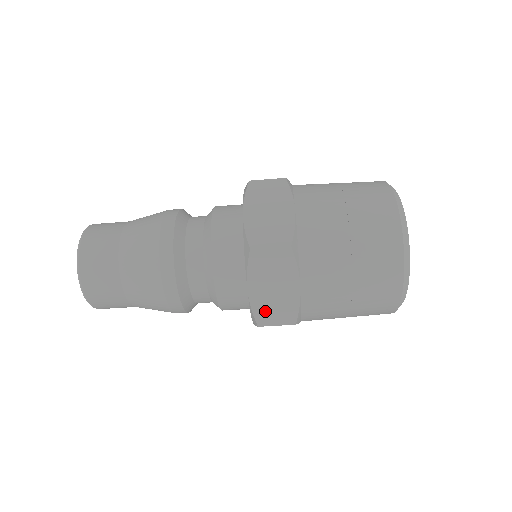
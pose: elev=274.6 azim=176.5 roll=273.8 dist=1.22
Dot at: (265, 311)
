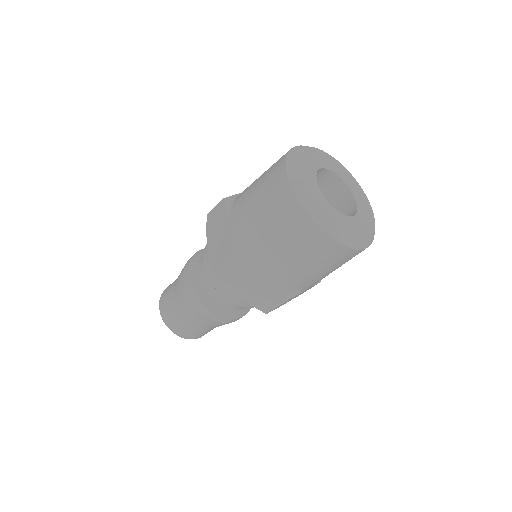
Dot at: (260, 303)
